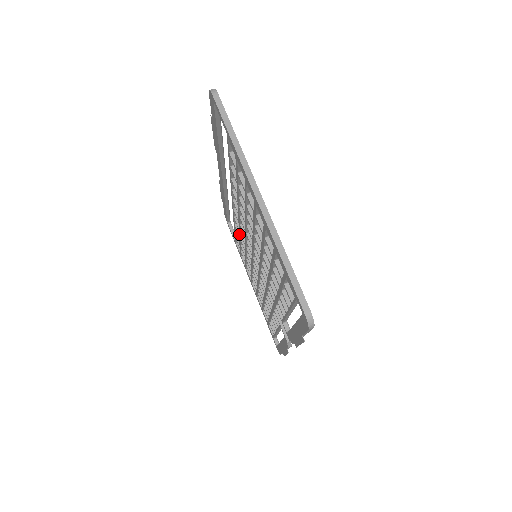
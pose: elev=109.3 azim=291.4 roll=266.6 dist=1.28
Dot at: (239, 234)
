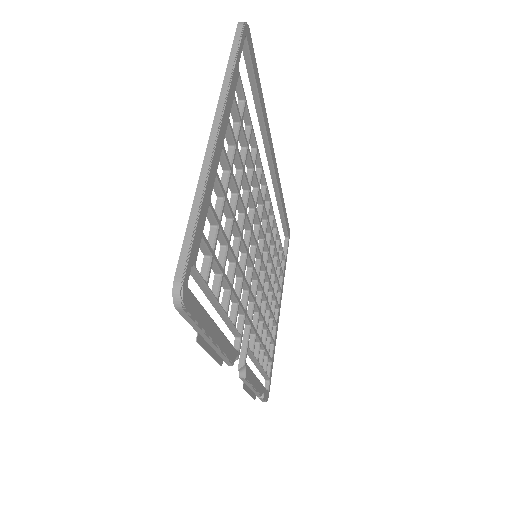
Dot at: occluded
